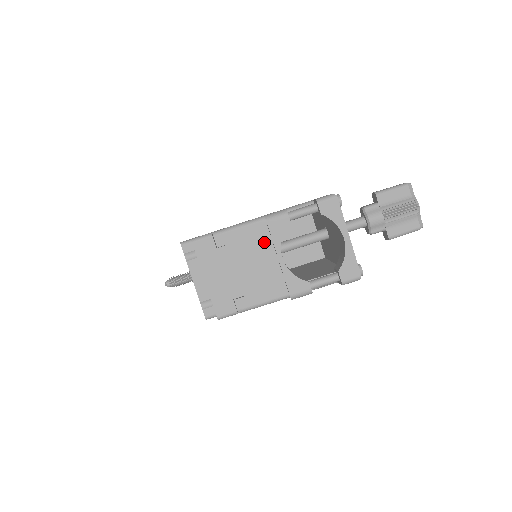
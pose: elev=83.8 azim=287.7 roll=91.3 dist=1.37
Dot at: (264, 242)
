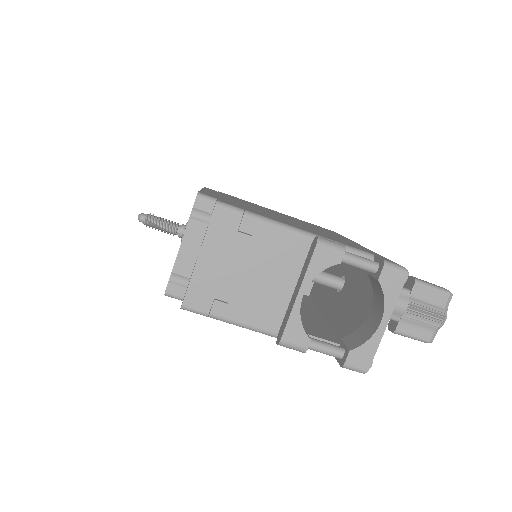
Dot at: (293, 262)
